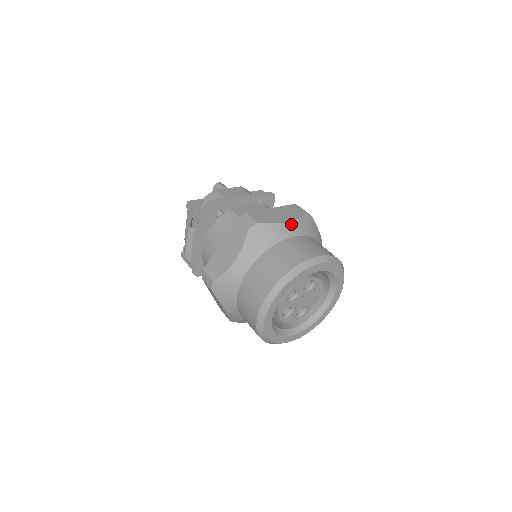
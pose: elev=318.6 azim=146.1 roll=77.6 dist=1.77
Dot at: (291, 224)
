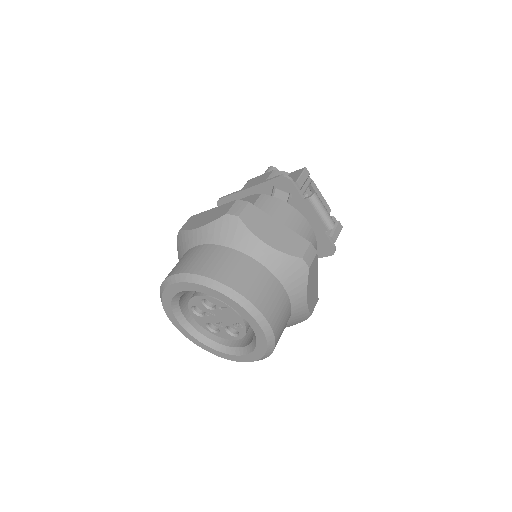
Dot at: (199, 230)
